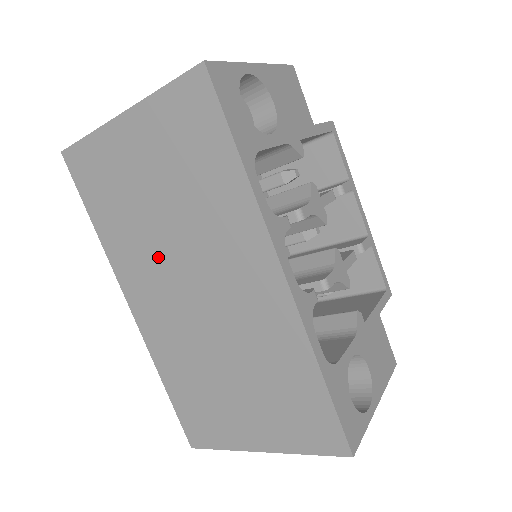
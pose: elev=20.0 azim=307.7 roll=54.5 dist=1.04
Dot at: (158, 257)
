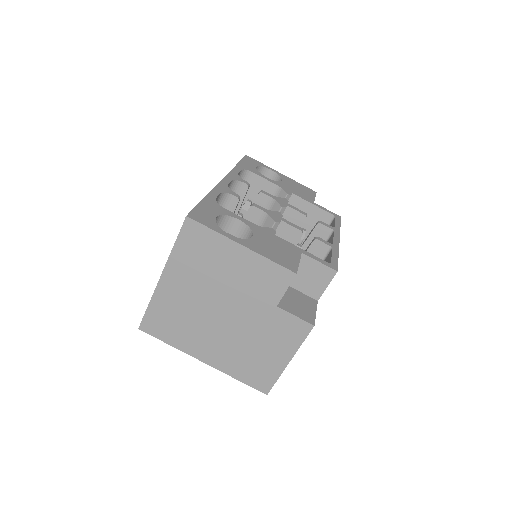
Dot at: occluded
